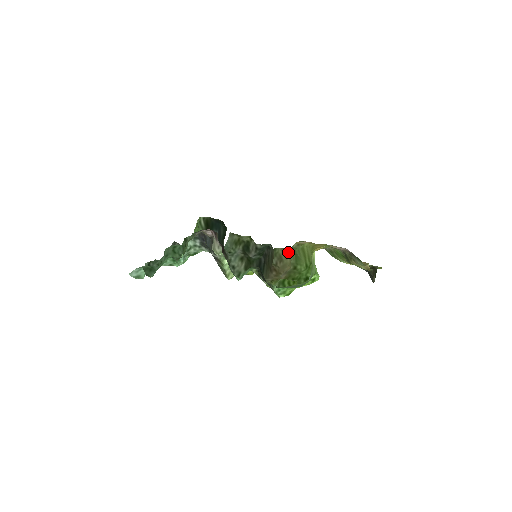
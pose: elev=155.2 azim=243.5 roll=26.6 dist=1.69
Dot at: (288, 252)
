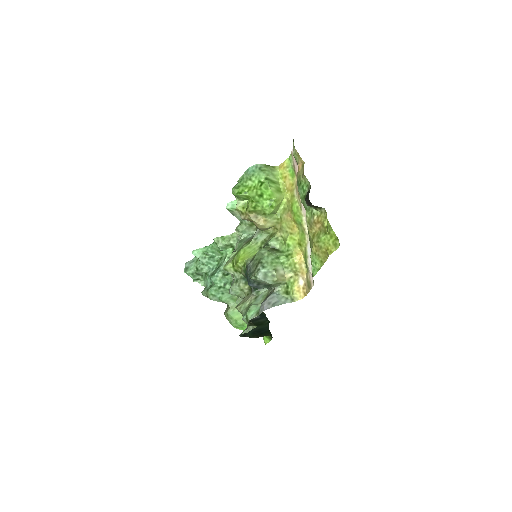
Dot at: (273, 224)
